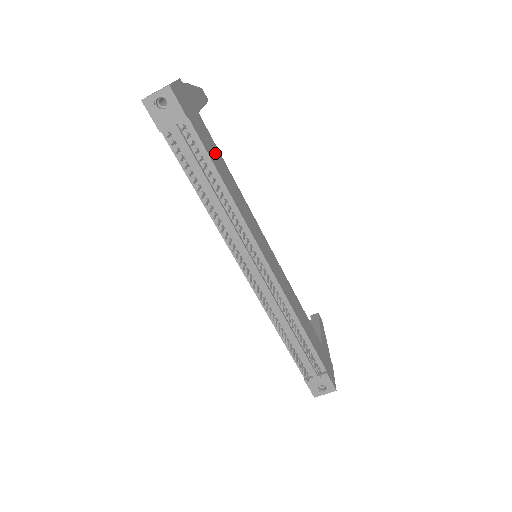
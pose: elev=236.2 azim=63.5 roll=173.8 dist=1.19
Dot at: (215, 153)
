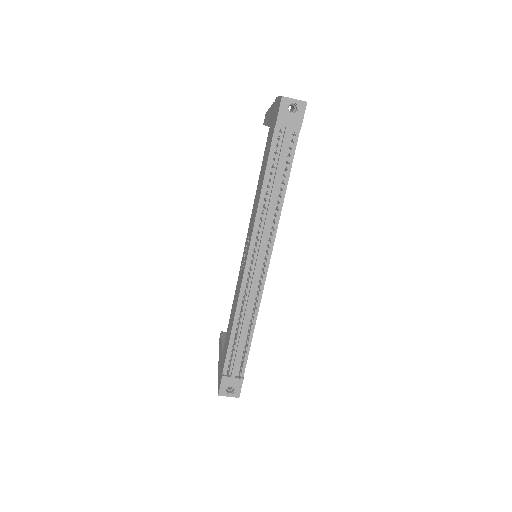
Dot at: occluded
